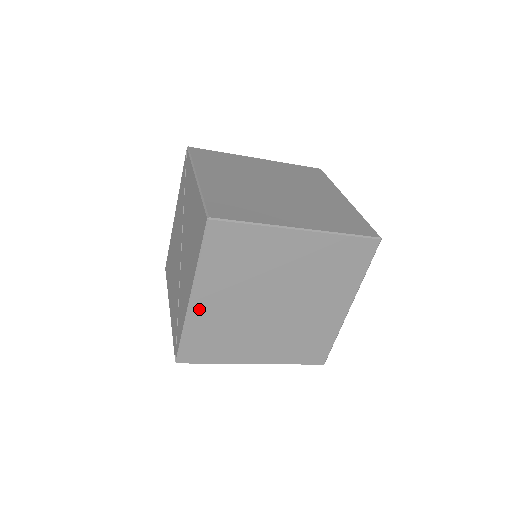
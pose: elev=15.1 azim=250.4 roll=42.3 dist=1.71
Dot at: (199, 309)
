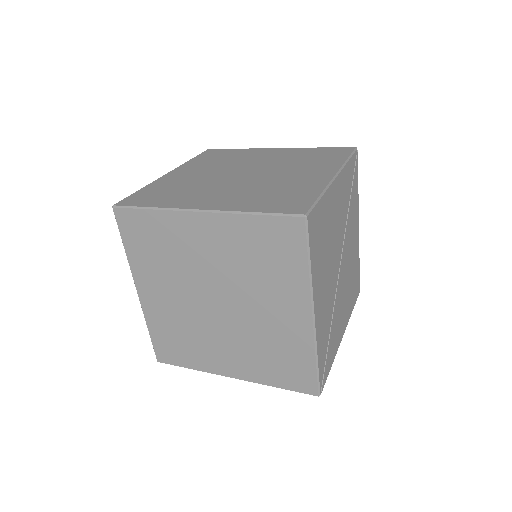
Dot at: (149, 304)
